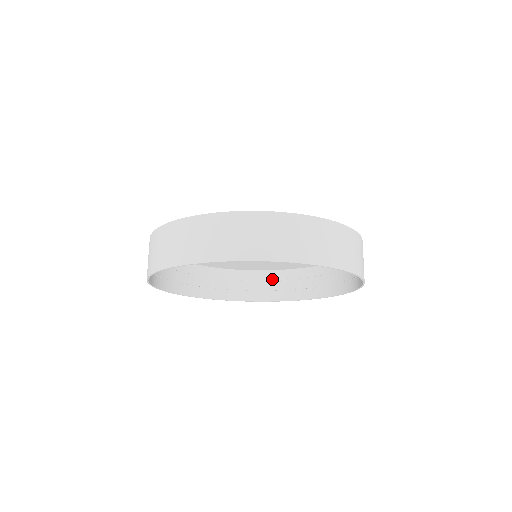
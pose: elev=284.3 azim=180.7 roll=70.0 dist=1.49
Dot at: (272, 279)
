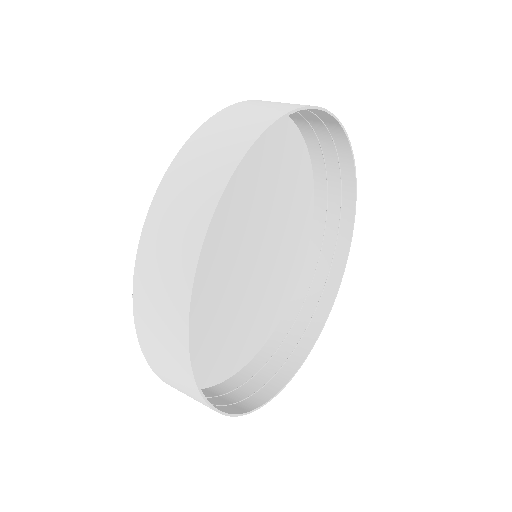
Dot at: (314, 270)
